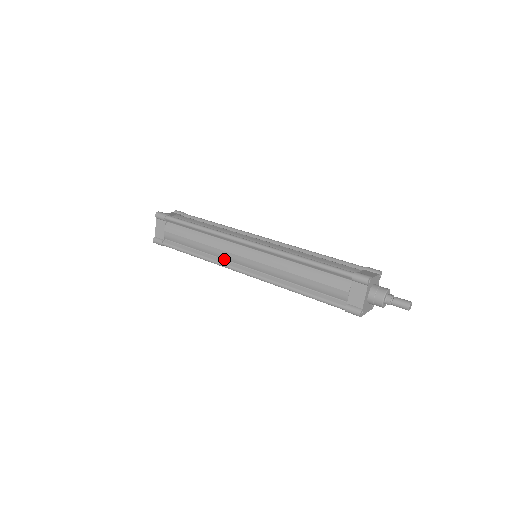
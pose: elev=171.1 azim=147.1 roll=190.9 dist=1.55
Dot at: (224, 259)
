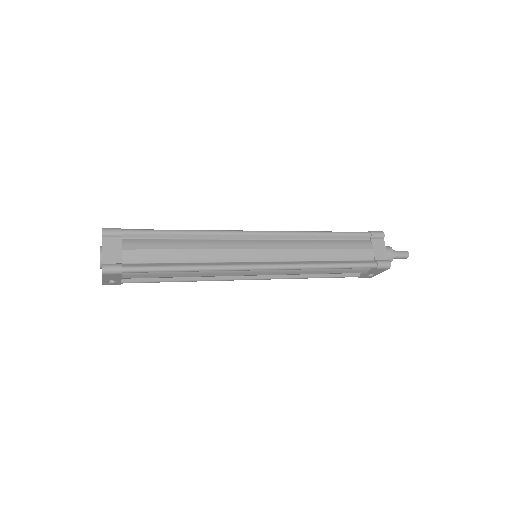
Dot at: (230, 261)
